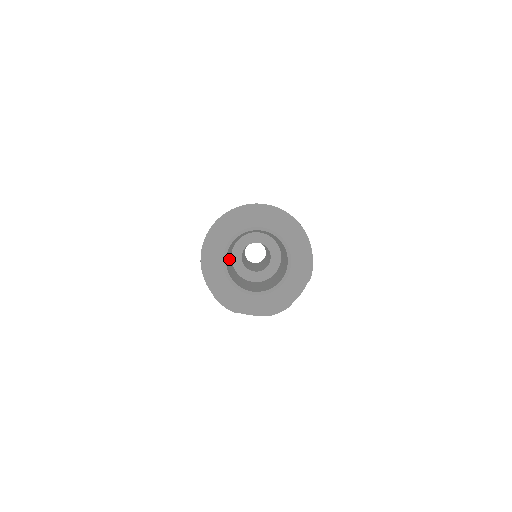
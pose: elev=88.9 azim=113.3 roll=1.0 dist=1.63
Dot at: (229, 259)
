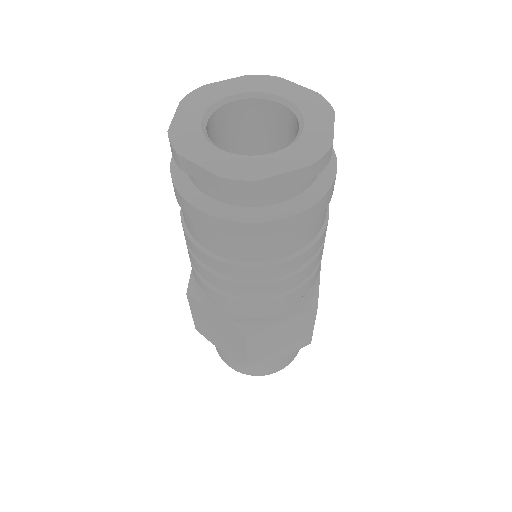
Dot at: occluded
